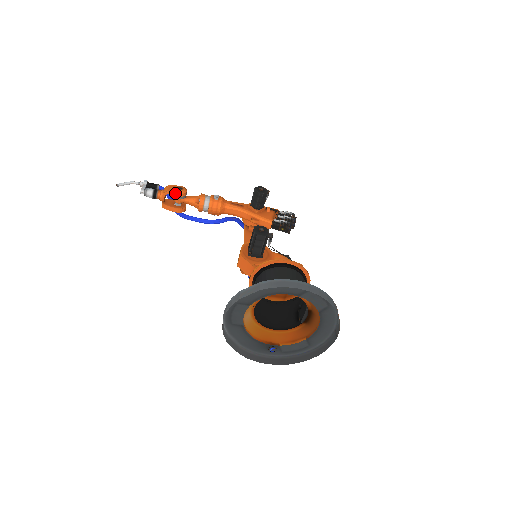
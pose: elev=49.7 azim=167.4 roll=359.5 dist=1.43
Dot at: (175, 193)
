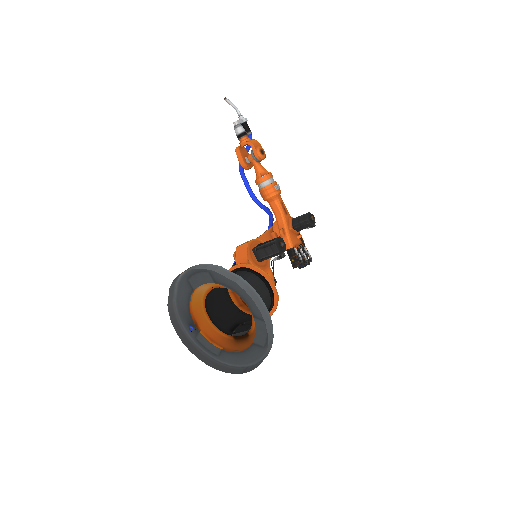
Dot at: (255, 151)
